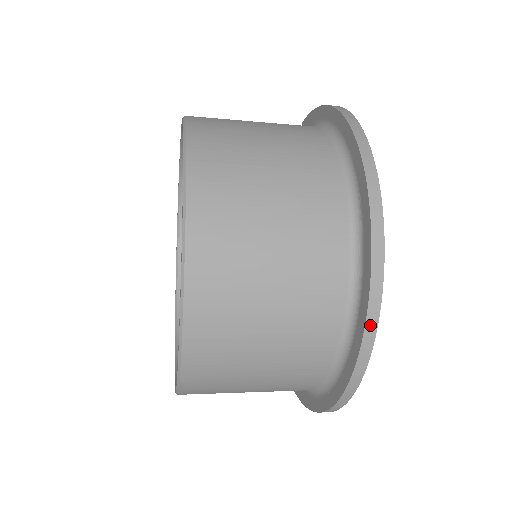
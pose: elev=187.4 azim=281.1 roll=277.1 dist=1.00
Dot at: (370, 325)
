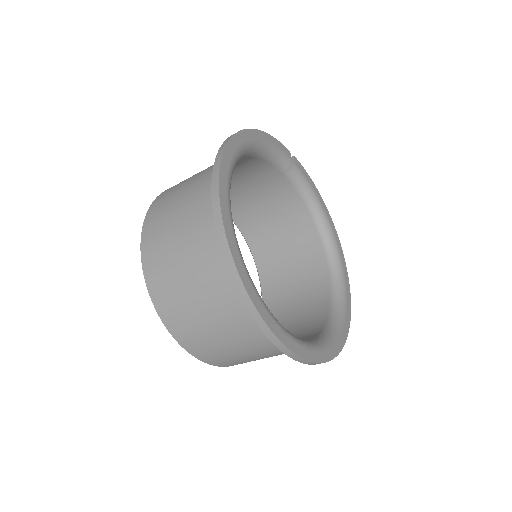
Dot at: (225, 250)
